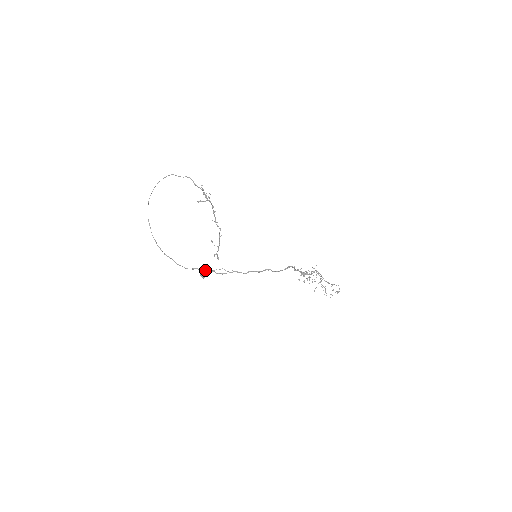
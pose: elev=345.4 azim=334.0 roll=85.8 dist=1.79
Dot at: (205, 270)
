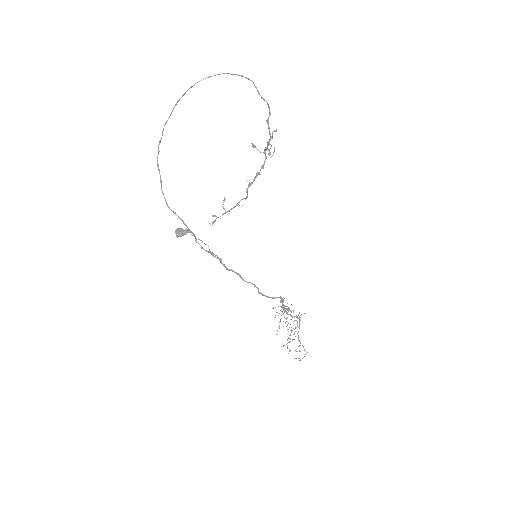
Dot at: occluded
